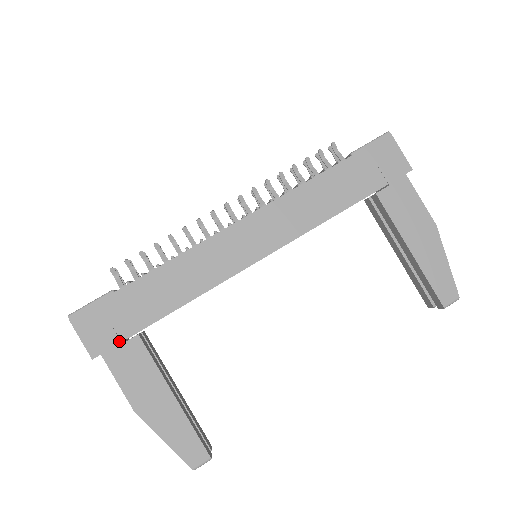
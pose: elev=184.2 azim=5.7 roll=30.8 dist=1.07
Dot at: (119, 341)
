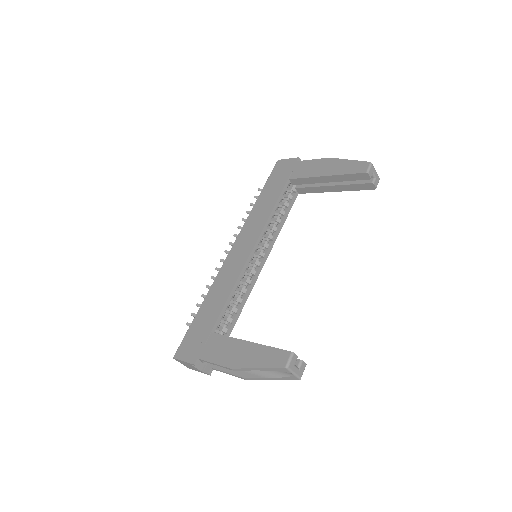
Dot at: (203, 344)
